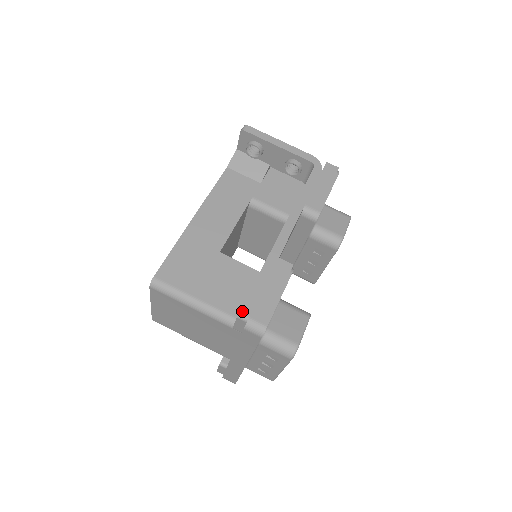
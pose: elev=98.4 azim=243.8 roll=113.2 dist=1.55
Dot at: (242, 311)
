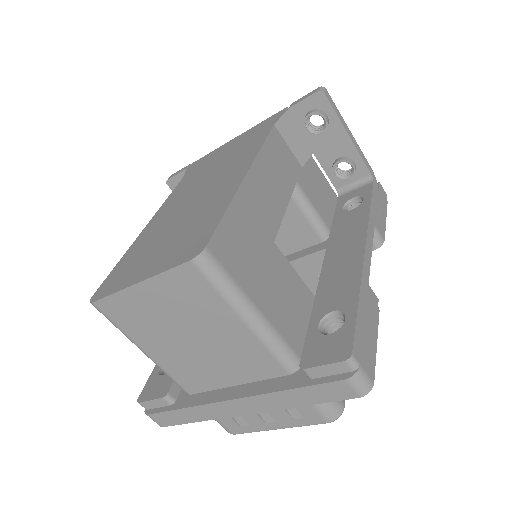
Dot at: (354, 353)
